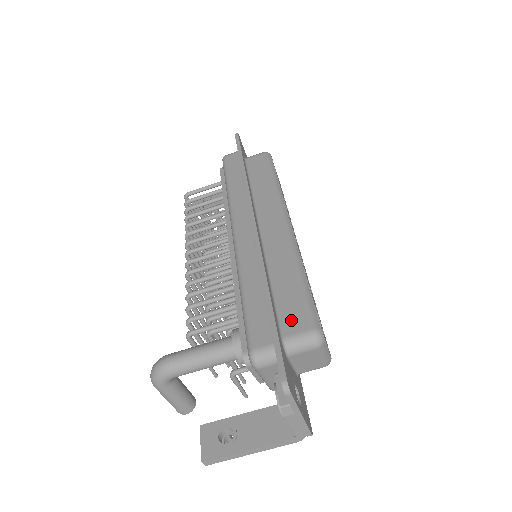
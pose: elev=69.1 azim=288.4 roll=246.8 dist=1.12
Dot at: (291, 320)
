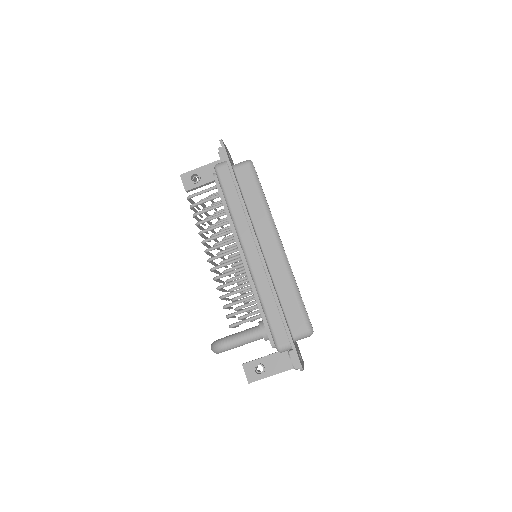
Dot at: (295, 324)
